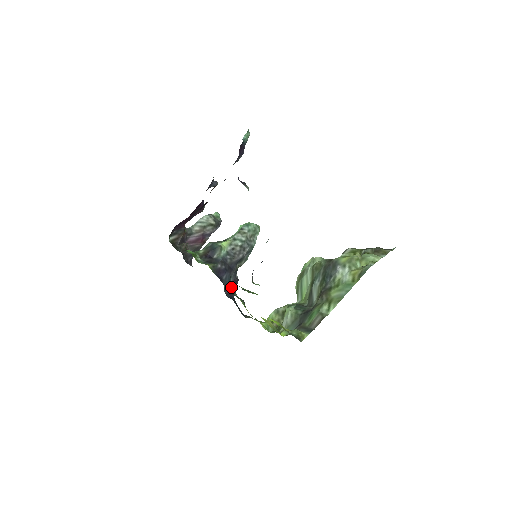
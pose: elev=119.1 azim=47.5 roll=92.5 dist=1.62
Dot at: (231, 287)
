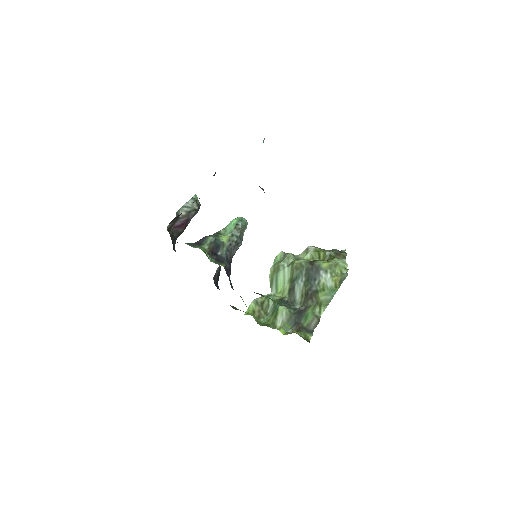
Dot at: occluded
